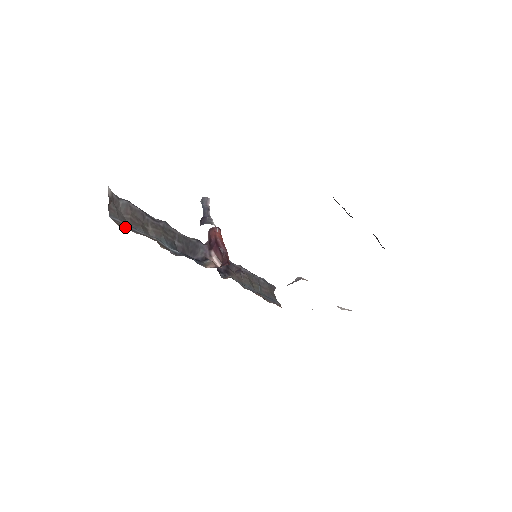
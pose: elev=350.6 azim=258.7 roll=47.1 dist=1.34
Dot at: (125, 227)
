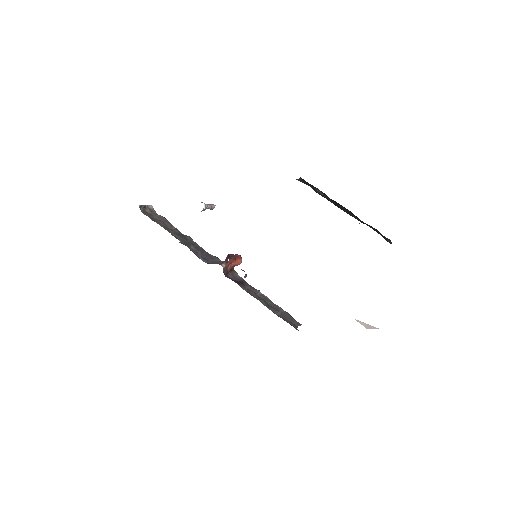
Dot at: occluded
